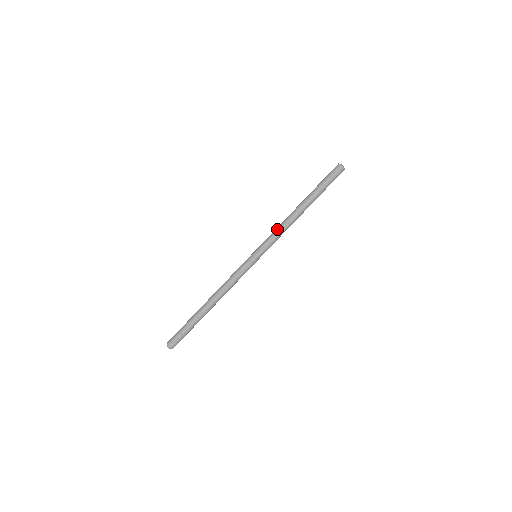
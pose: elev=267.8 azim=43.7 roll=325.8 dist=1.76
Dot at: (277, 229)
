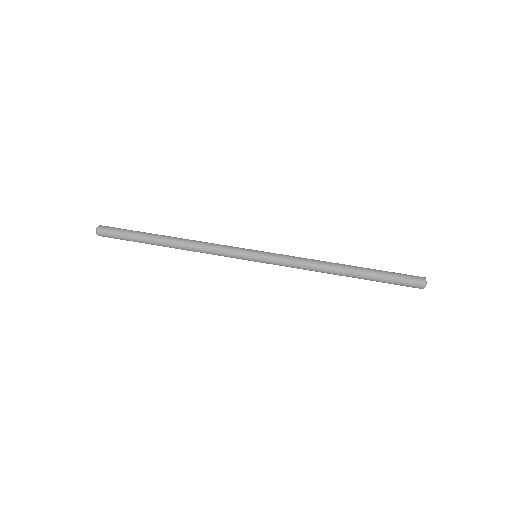
Dot at: (302, 258)
